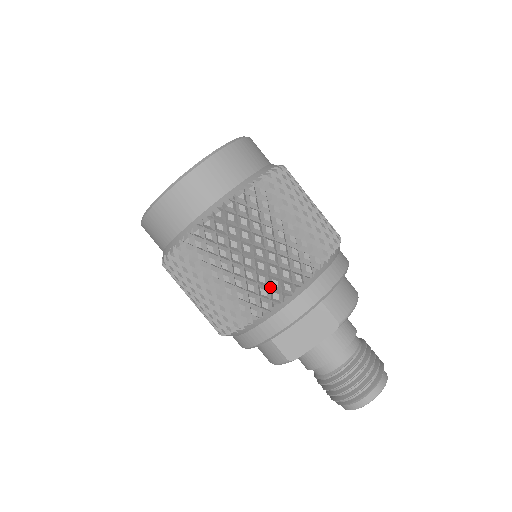
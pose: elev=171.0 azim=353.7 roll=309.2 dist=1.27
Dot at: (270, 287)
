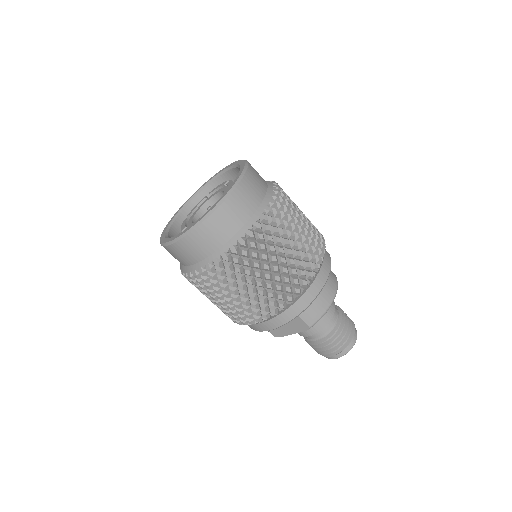
Dot at: (252, 313)
